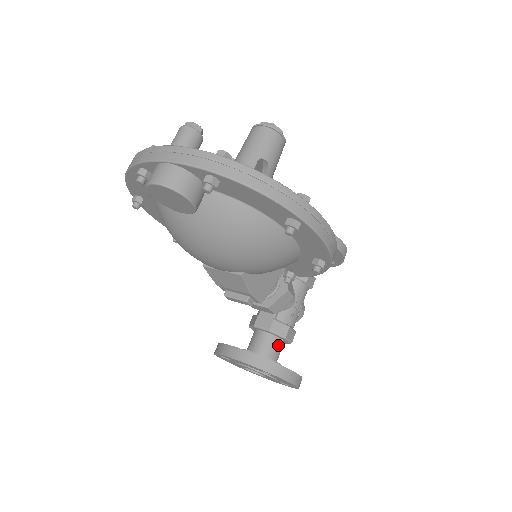
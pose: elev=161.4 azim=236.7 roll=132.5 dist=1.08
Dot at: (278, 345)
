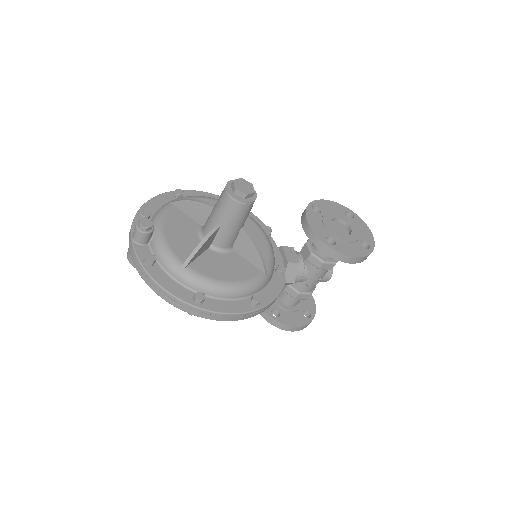
Dot at: (293, 299)
